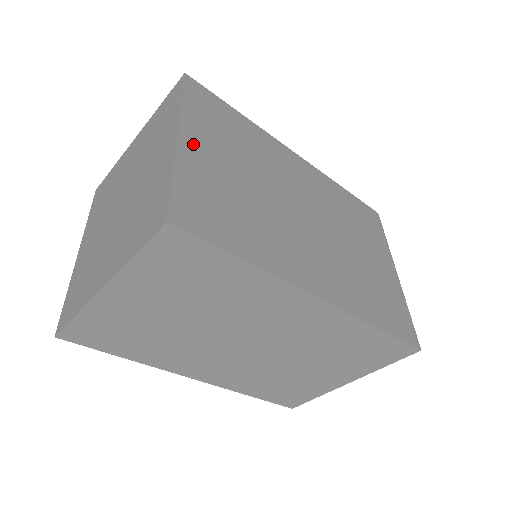
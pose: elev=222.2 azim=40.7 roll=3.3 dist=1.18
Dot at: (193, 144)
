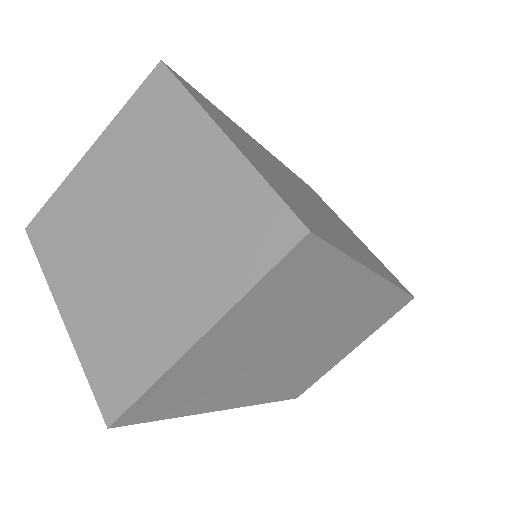
Dot at: (236, 142)
